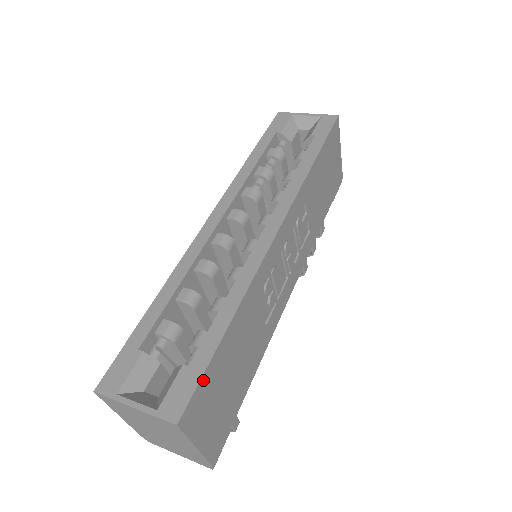
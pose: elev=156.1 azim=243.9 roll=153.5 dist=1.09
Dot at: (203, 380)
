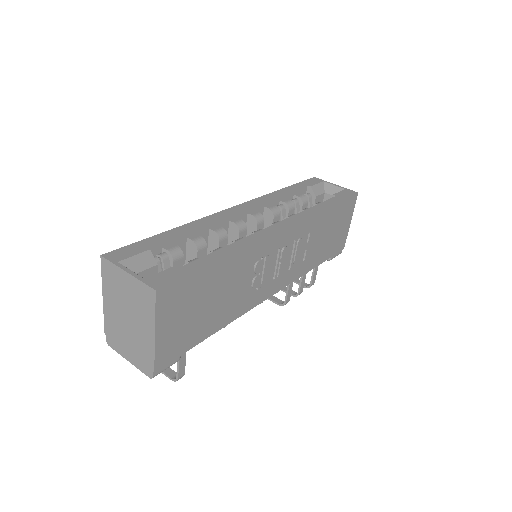
Dot at: (187, 279)
